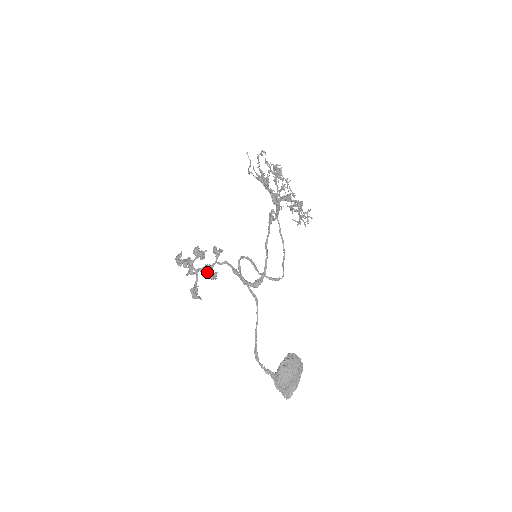
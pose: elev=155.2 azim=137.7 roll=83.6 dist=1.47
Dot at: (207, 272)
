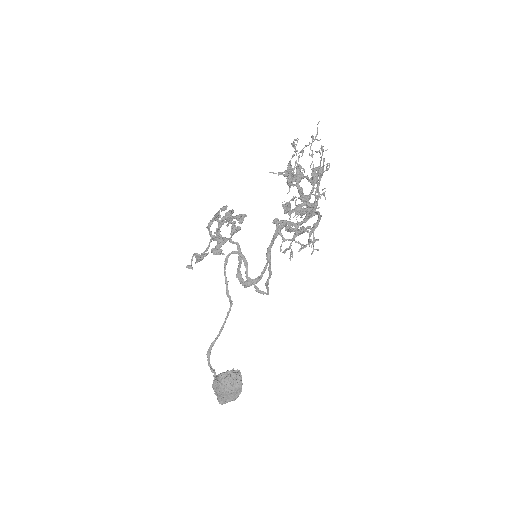
Dot at: (217, 244)
